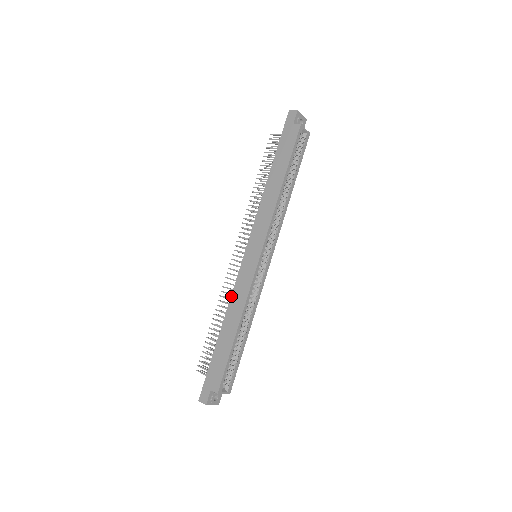
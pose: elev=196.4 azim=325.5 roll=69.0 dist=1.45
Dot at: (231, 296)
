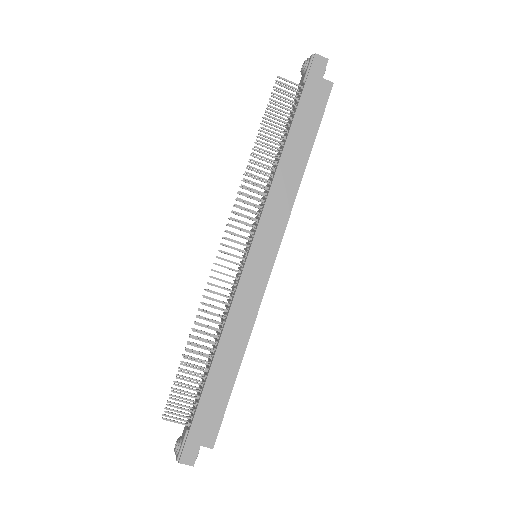
Dot at: (229, 315)
